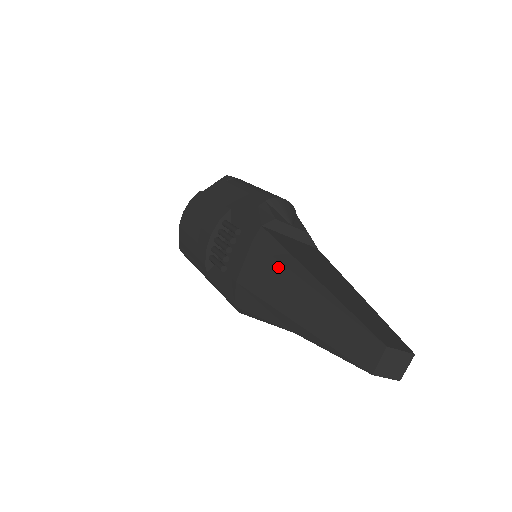
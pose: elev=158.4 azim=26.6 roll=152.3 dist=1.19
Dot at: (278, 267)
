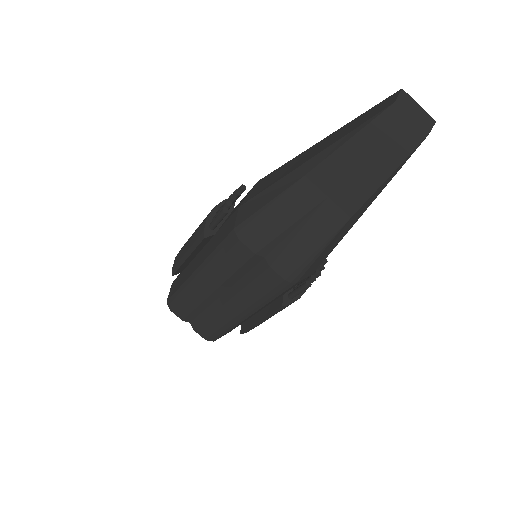
Dot at: (285, 165)
